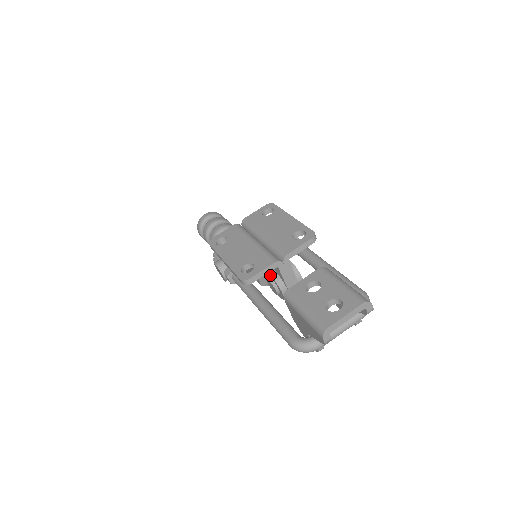
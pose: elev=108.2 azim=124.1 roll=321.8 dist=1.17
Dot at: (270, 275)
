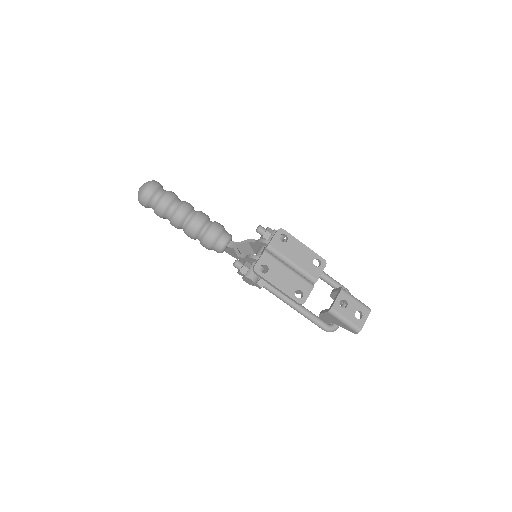
Dot at: occluded
